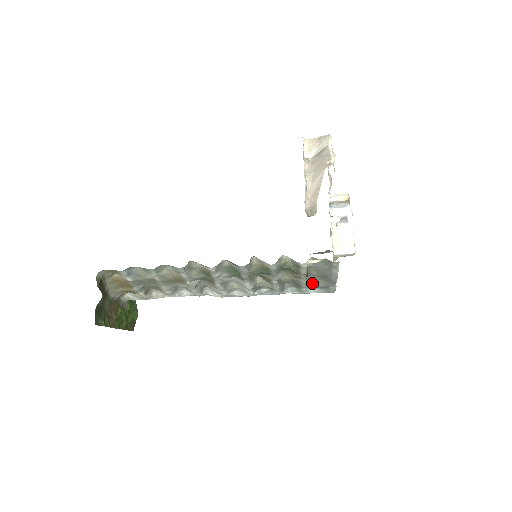
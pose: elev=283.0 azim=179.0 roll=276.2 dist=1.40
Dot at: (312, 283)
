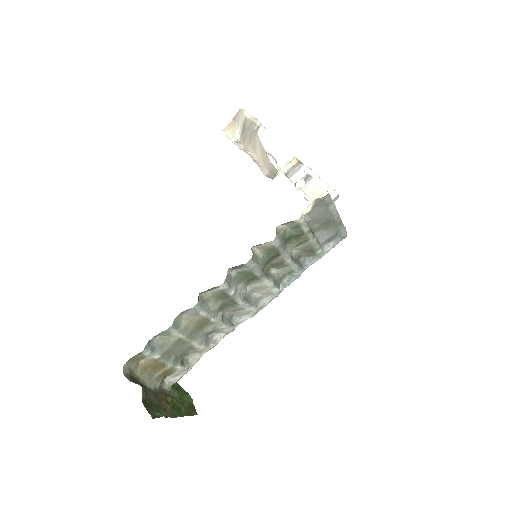
Dot at: (322, 239)
